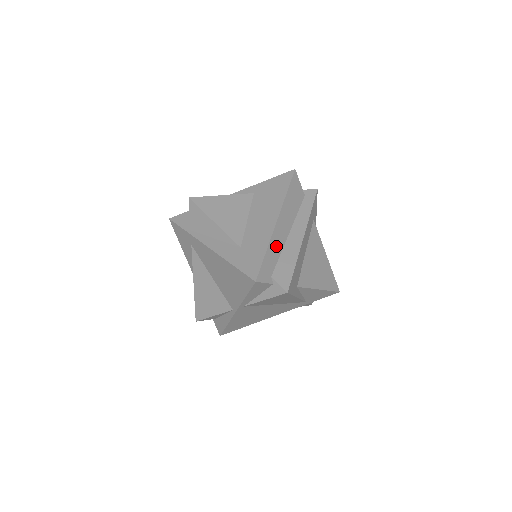
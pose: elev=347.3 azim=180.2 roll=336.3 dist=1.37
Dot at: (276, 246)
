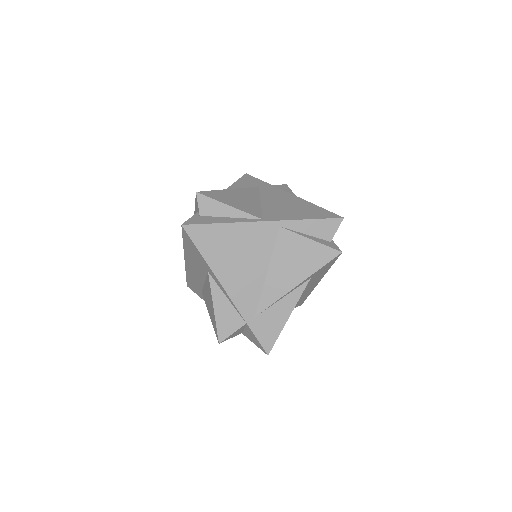
Dot at: occluded
